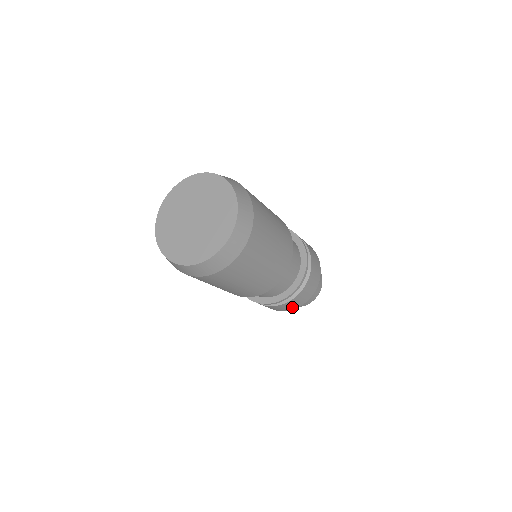
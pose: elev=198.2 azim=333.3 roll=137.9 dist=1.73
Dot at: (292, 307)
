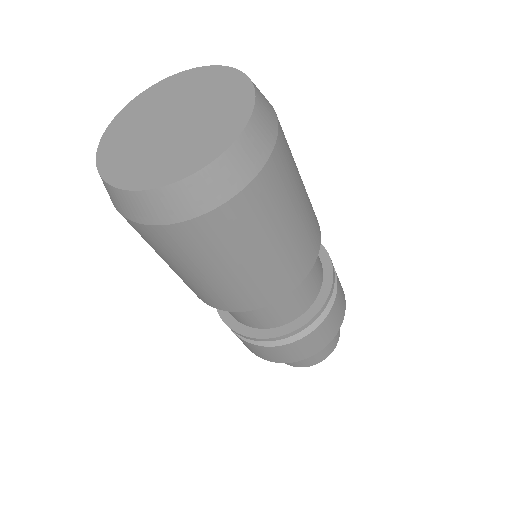
Dot at: (272, 358)
